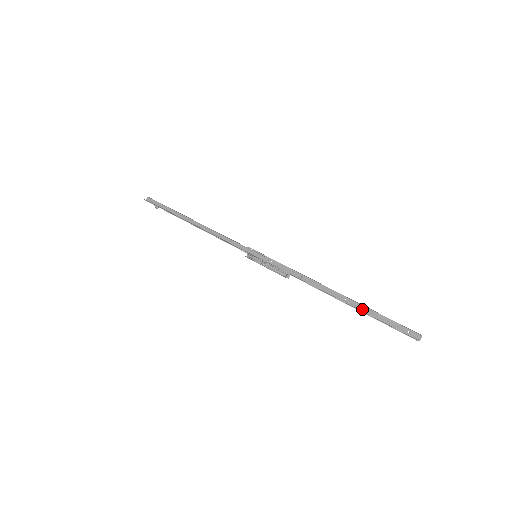
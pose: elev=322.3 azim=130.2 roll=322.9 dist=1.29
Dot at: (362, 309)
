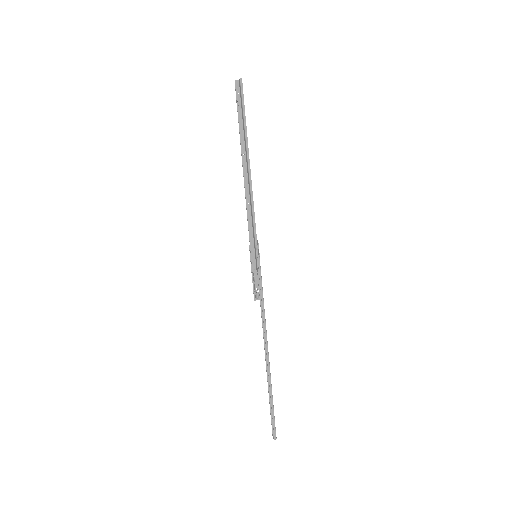
Dot at: (270, 381)
